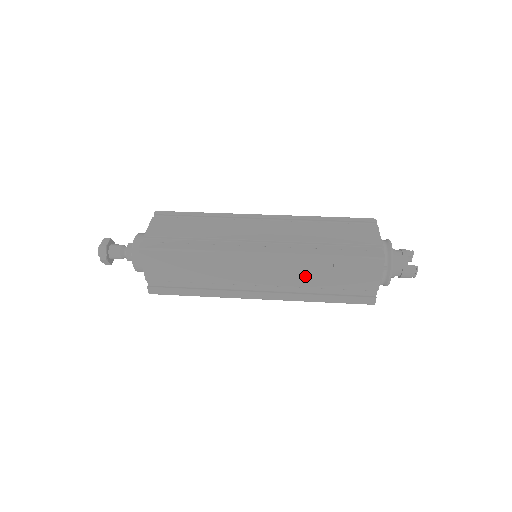
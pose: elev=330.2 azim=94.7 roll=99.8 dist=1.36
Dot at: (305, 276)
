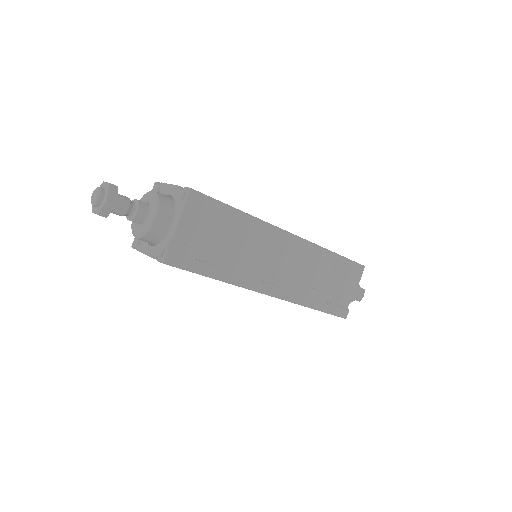
Dot at: (314, 272)
